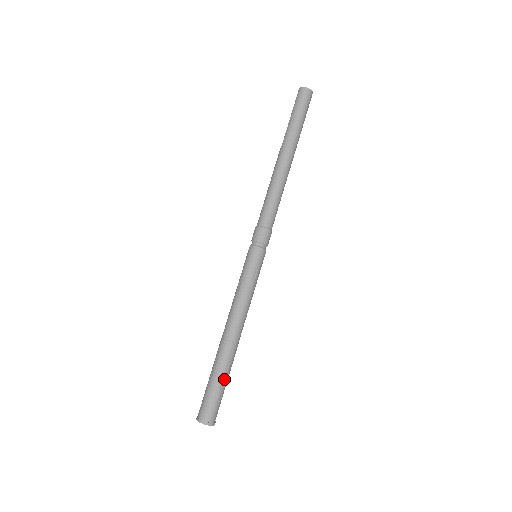
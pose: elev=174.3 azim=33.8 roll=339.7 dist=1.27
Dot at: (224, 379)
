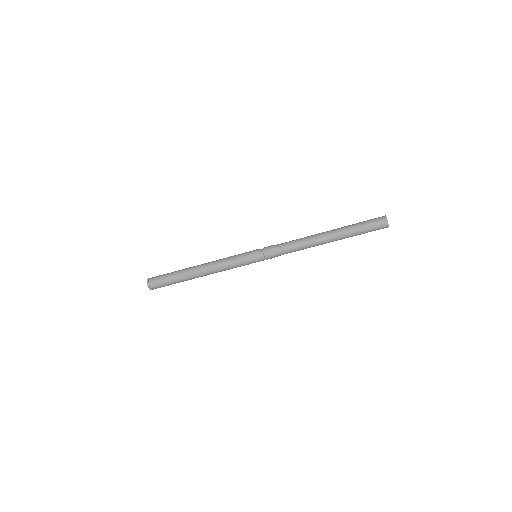
Dot at: (174, 276)
